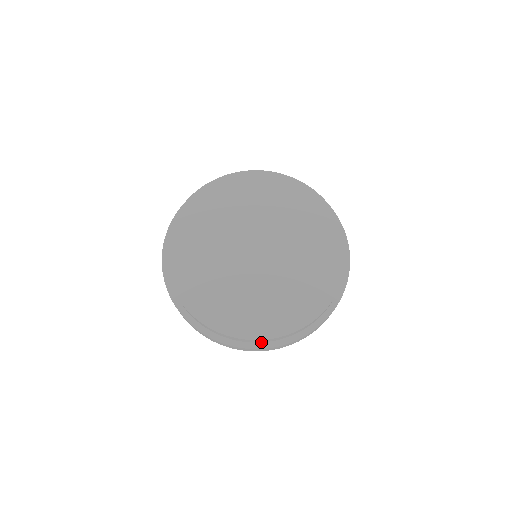
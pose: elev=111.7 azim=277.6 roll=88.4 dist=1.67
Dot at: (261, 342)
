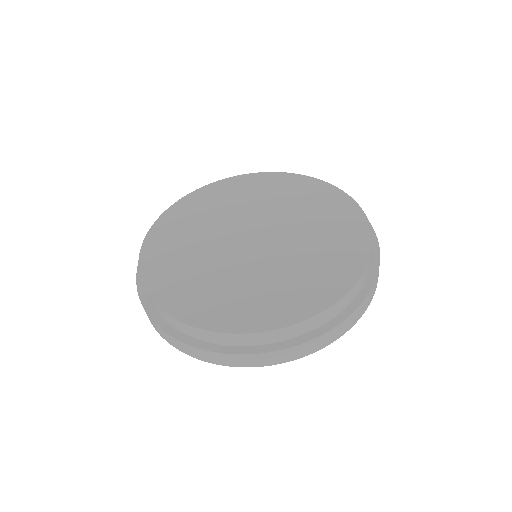
Dot at: (202, 340)
